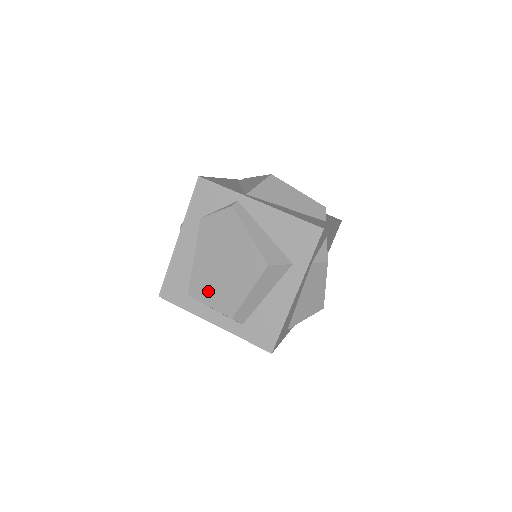
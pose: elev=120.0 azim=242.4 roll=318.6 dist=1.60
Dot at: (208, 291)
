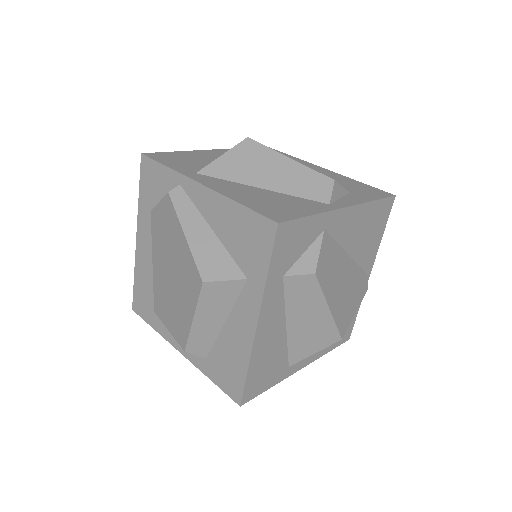
Dot at: (165, 309)
